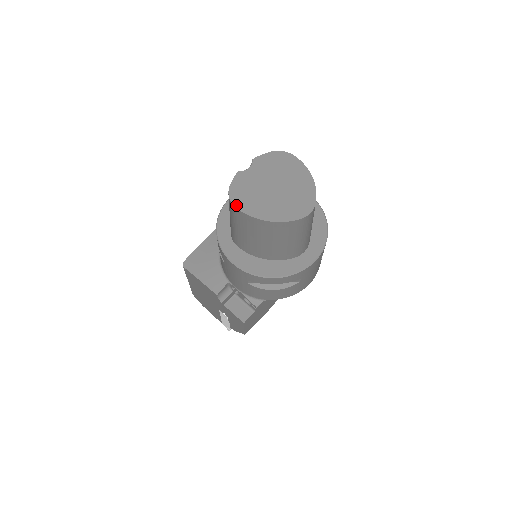
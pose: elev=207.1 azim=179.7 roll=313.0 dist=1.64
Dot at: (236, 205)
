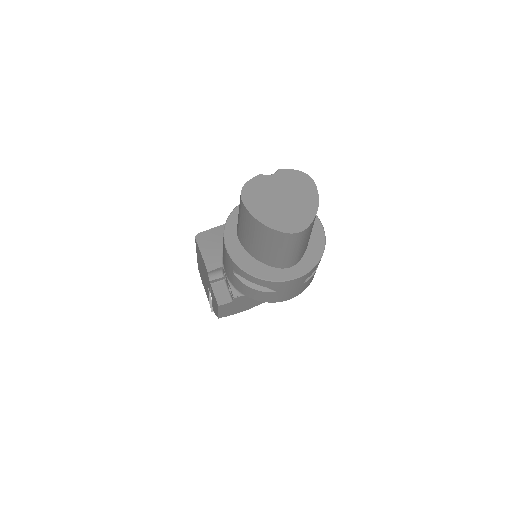
Dot at: (243, 199)
